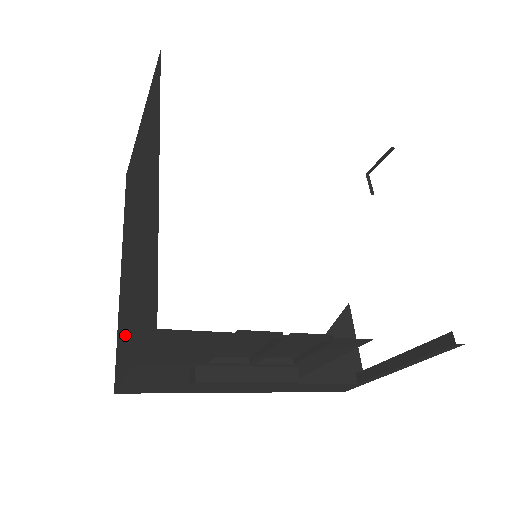
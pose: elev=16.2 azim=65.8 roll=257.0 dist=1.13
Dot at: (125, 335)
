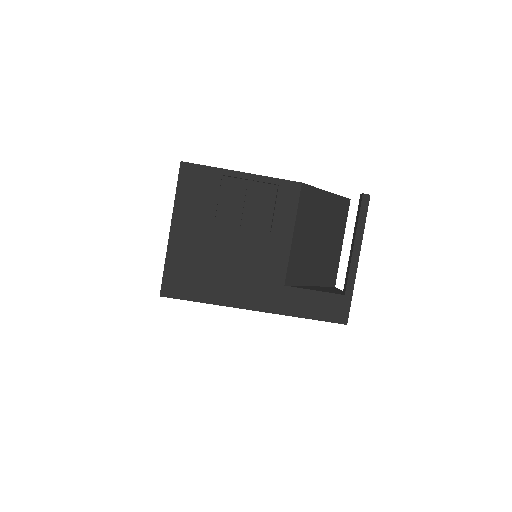
Dot at: occluded
